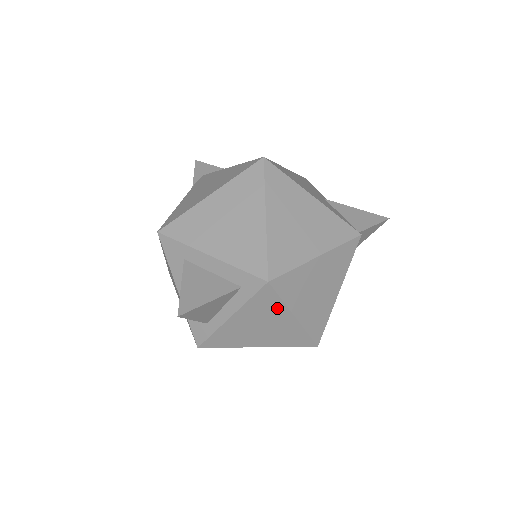
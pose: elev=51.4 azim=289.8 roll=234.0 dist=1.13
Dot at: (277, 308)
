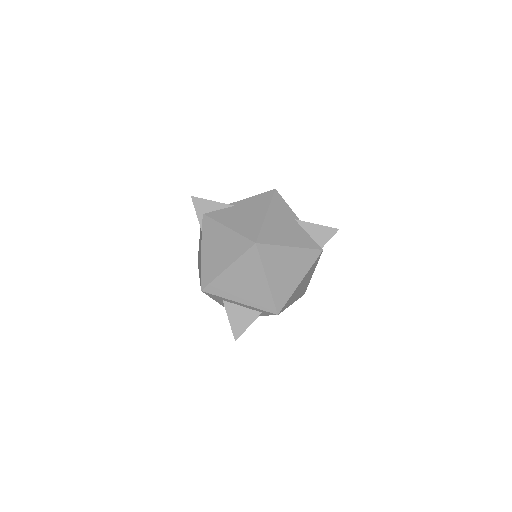
Dot at: occluded
